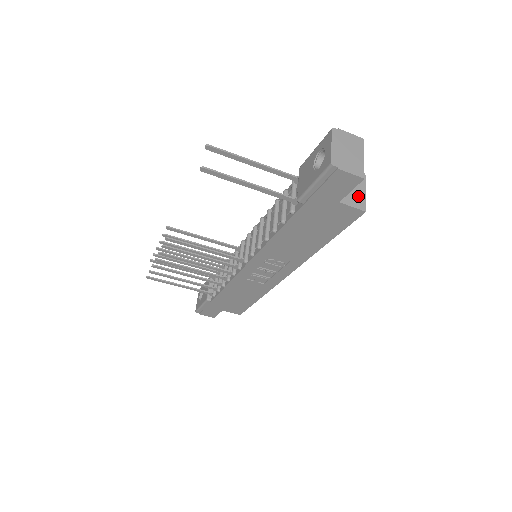
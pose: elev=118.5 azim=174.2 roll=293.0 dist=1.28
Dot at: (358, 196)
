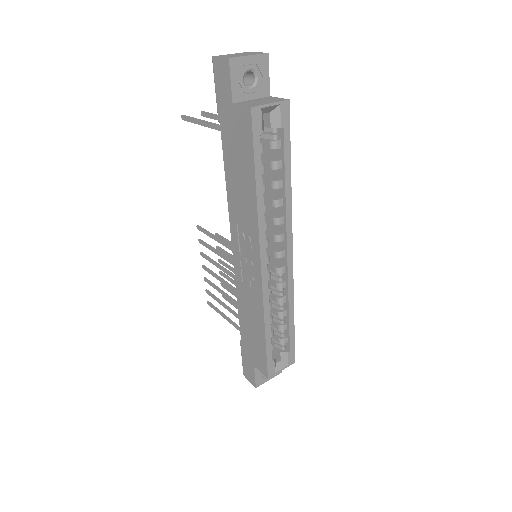
Dot at: (258, 103)
